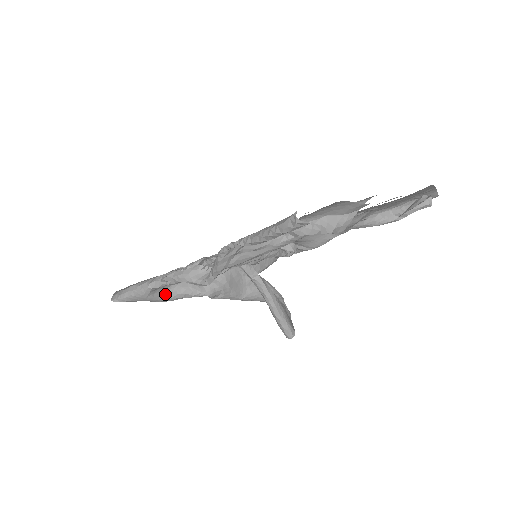
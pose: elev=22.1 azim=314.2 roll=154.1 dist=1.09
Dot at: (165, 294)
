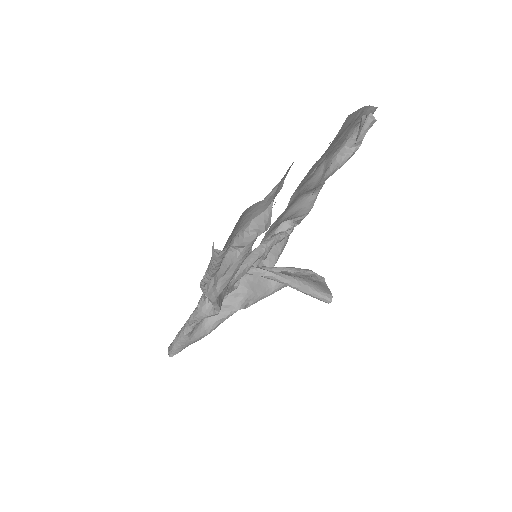
Dot at: (203, 330)
